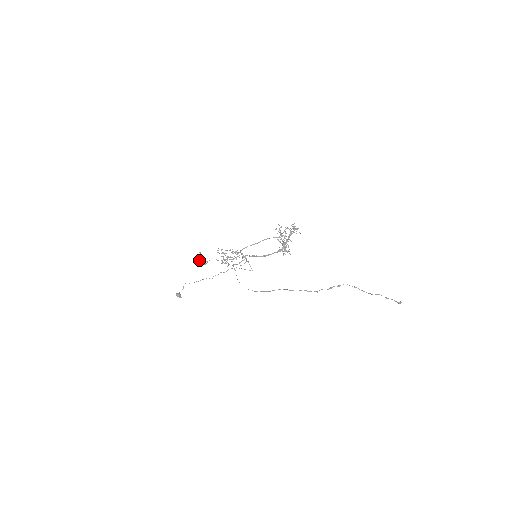
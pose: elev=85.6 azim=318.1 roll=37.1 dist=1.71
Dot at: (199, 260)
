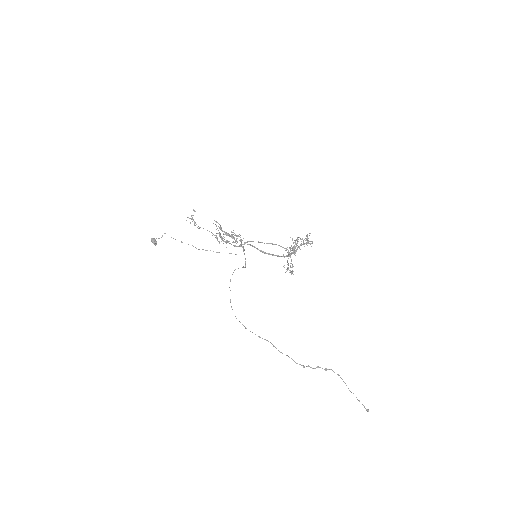
Dot at: occluded
